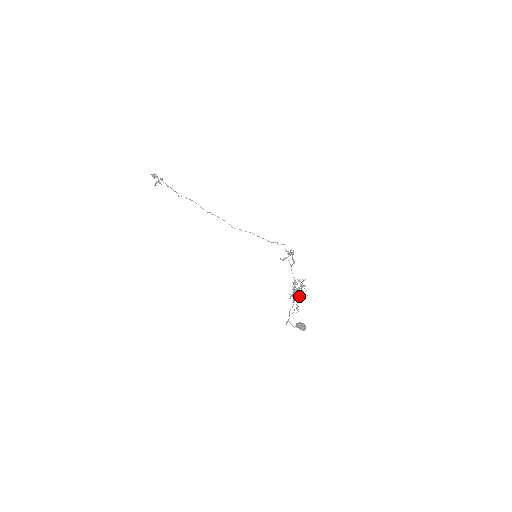
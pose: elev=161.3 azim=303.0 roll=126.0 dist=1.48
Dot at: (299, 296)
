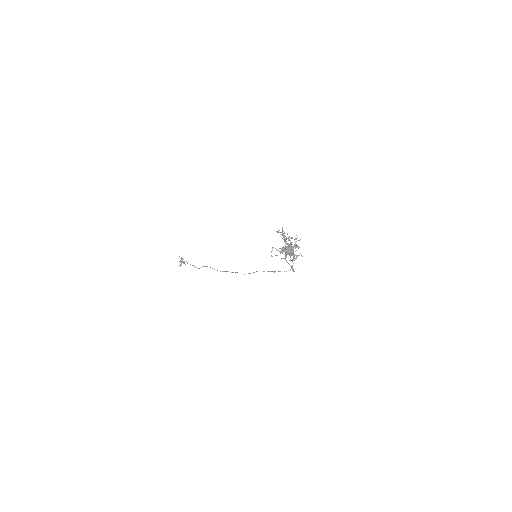
Dot at: occluded
